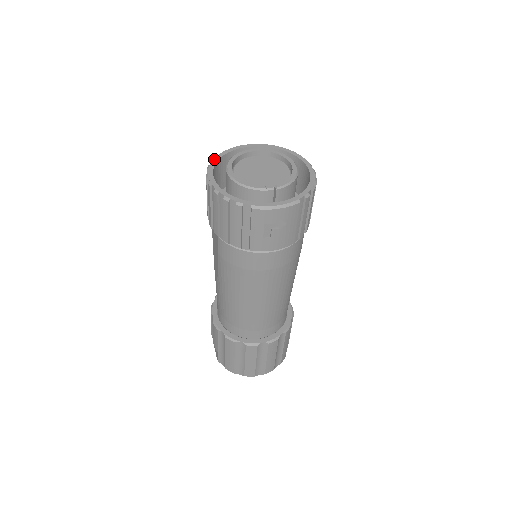
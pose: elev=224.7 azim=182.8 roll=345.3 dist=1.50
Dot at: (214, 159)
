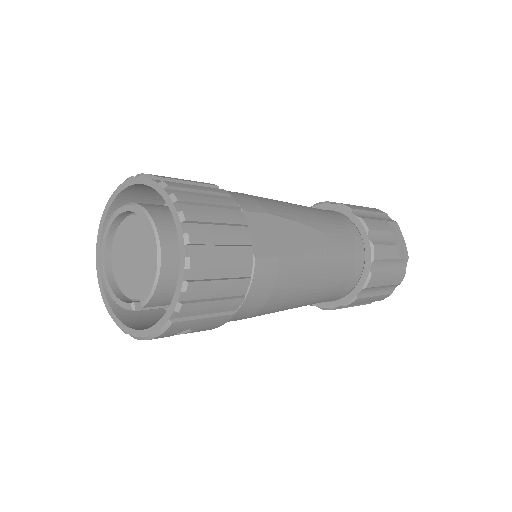
Dot at: (97, 235)
